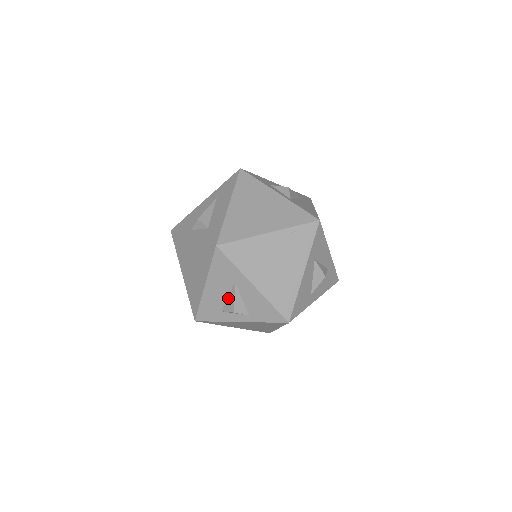
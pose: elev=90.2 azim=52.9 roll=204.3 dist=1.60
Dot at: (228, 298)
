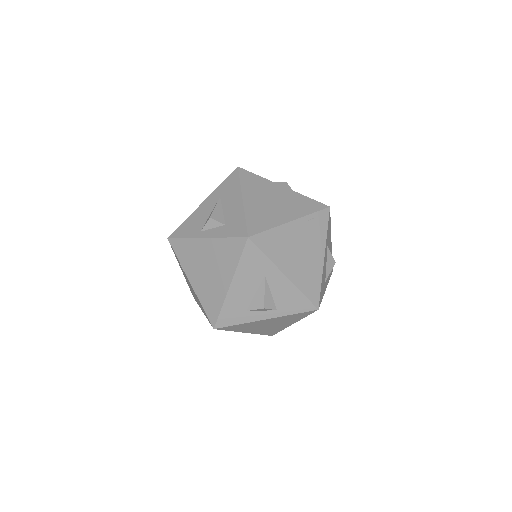
Dot at: (256, 294)
